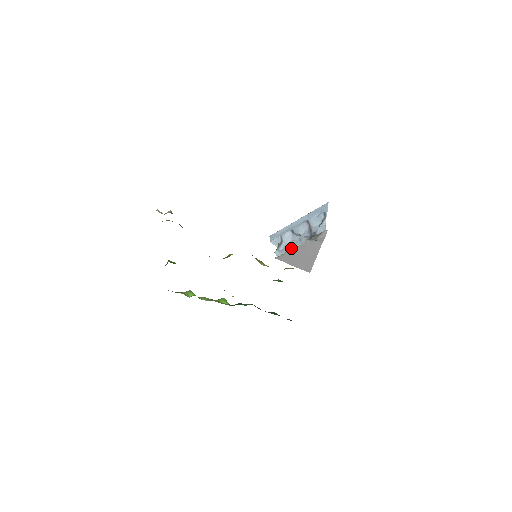
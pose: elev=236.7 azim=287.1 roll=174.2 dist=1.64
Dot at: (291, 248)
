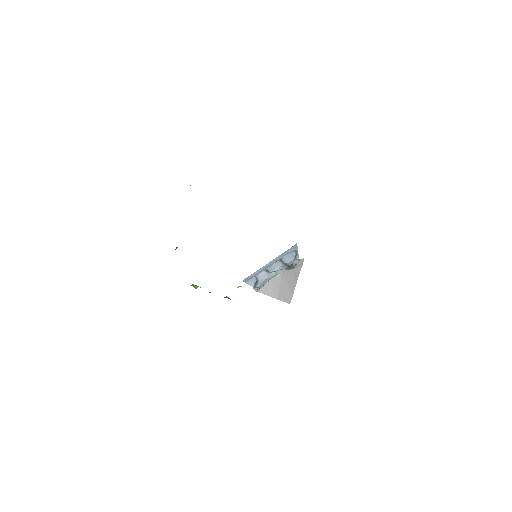
Dot at: (271, 279)
